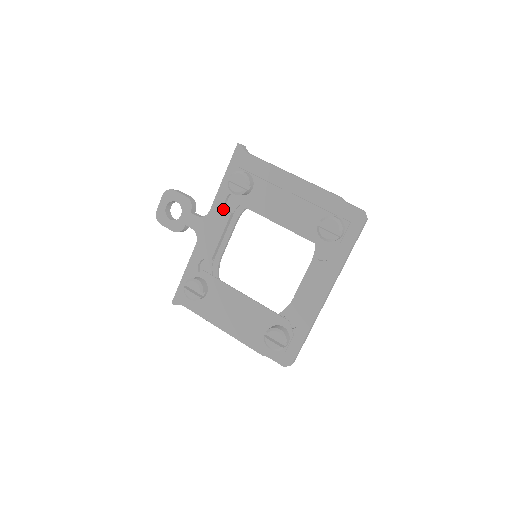
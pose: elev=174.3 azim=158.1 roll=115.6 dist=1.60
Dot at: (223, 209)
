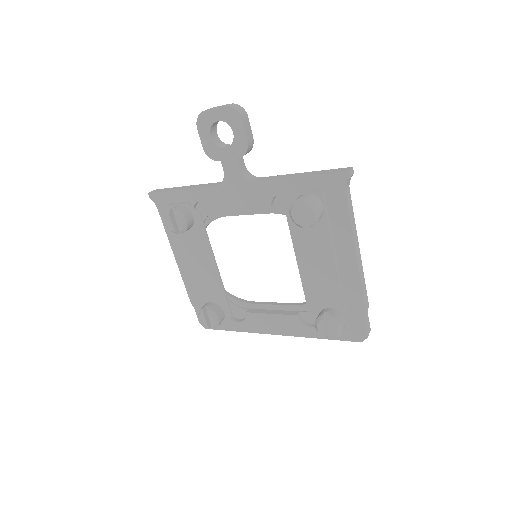
Dot at: (269, 197)
